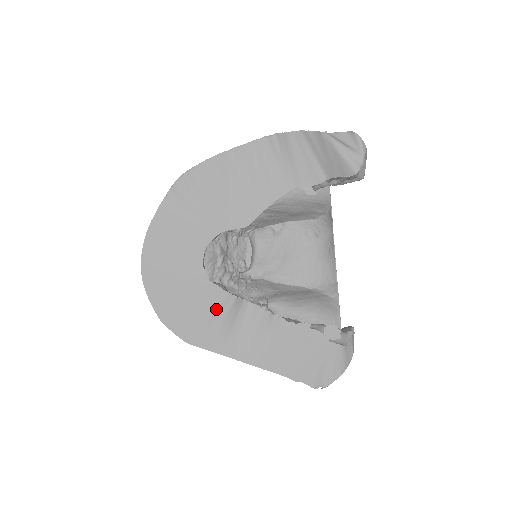
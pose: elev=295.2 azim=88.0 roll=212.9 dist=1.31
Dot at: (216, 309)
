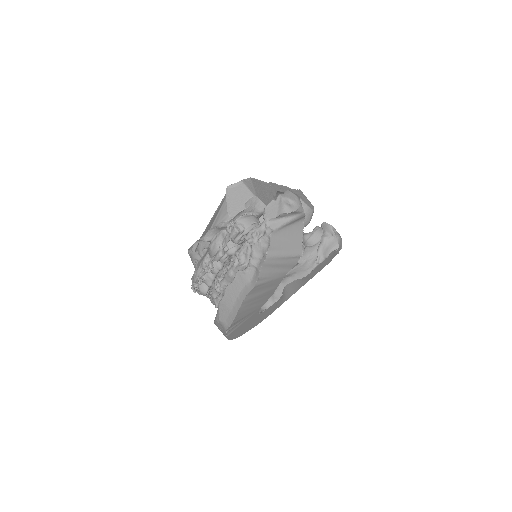
Dot at: occluded
